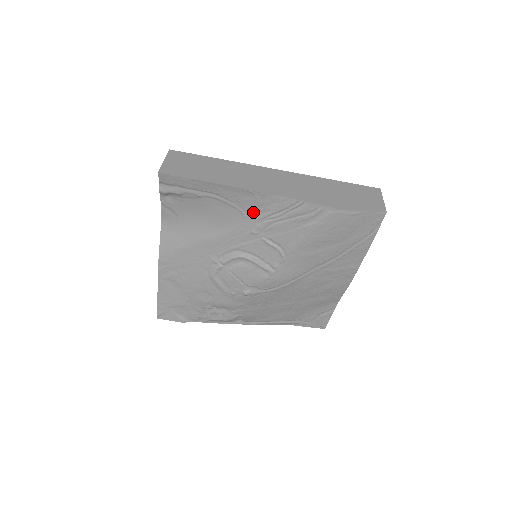
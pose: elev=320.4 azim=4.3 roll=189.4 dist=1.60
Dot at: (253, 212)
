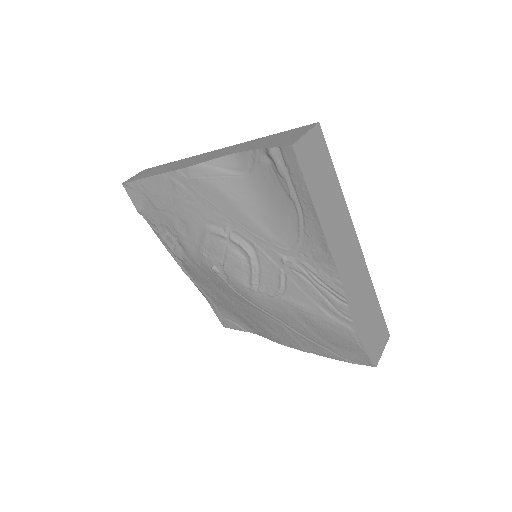
Dot at: (305, 254)
